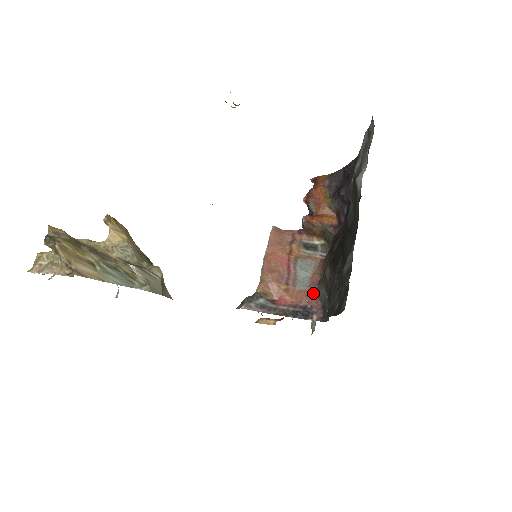
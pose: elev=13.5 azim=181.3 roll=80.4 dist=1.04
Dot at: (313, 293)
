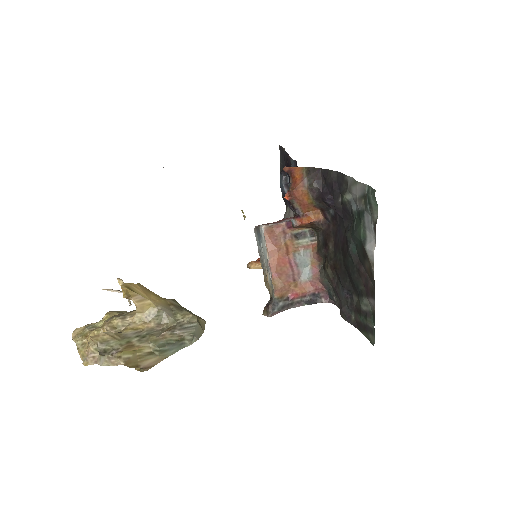
Dot at: (318, 283)
